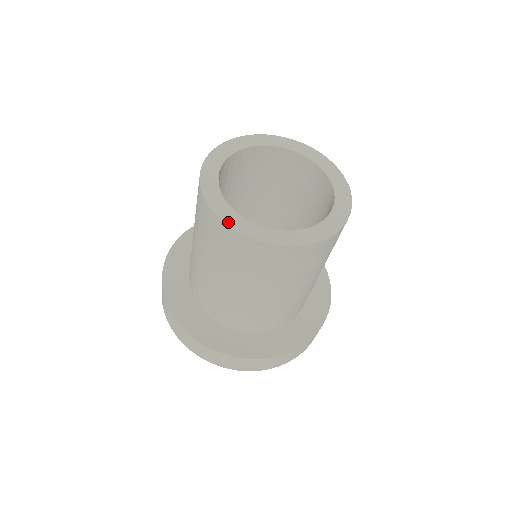
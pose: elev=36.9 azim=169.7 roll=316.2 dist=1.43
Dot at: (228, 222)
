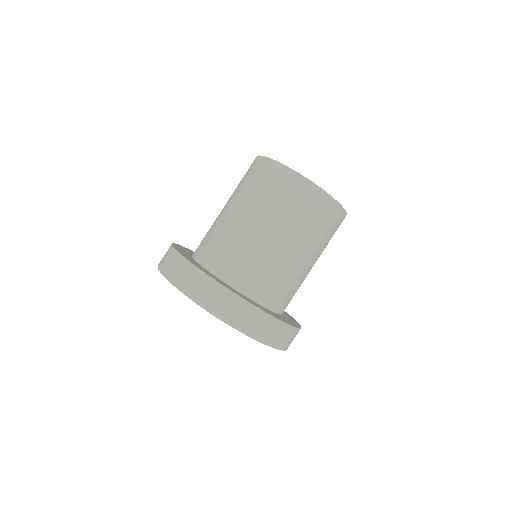
Dot at: (314, 183)
